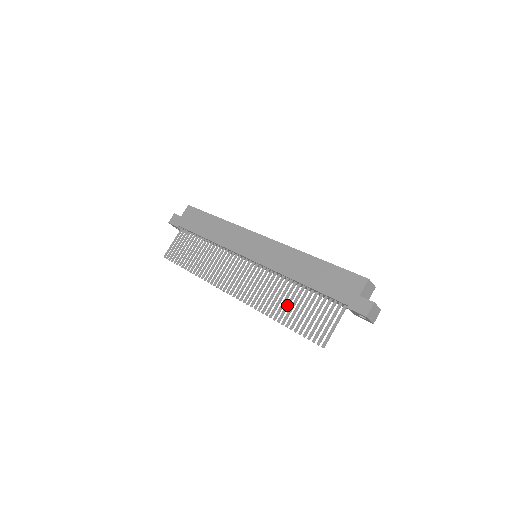
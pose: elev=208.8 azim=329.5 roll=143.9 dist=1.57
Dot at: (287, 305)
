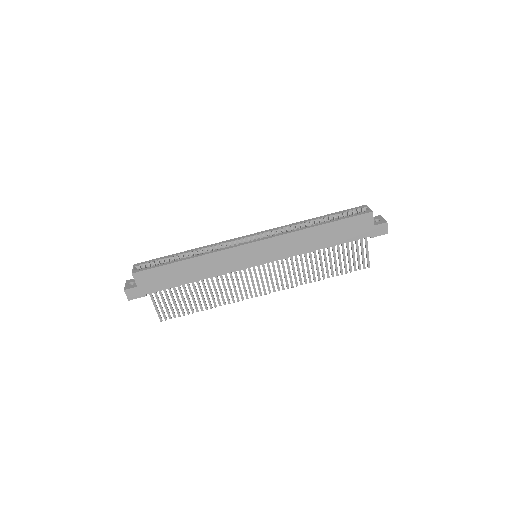
Dot at: (322, 266)
